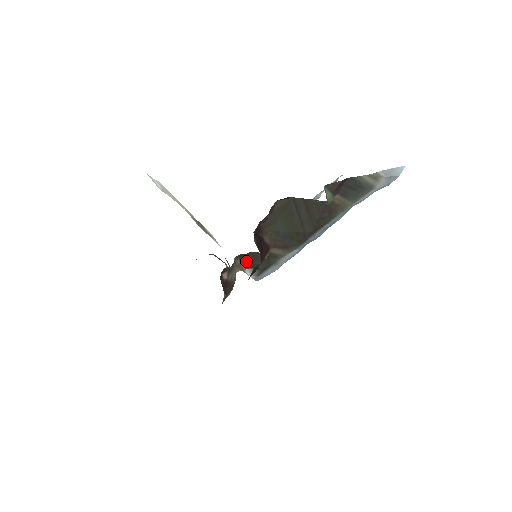
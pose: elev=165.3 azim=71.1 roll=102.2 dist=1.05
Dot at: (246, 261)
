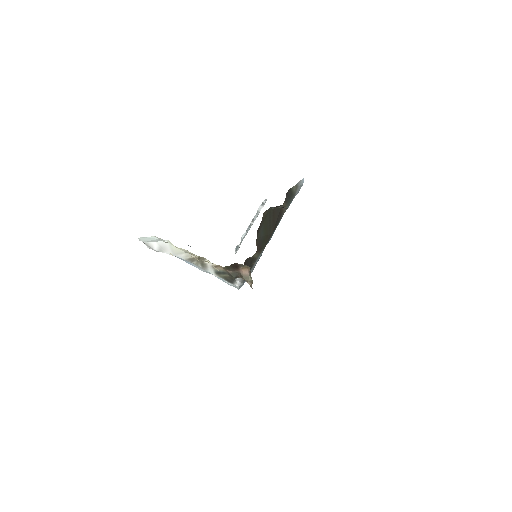
Dot at: occluded
